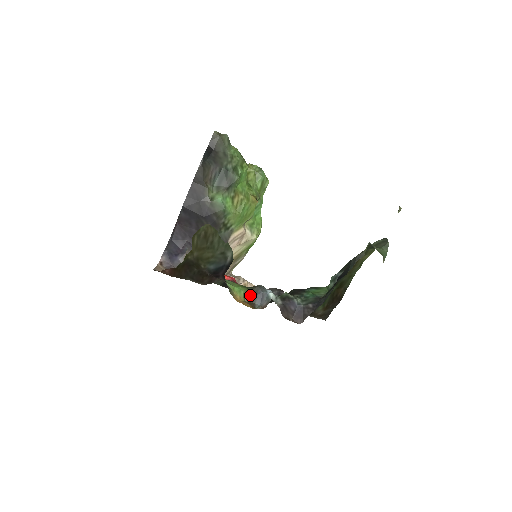
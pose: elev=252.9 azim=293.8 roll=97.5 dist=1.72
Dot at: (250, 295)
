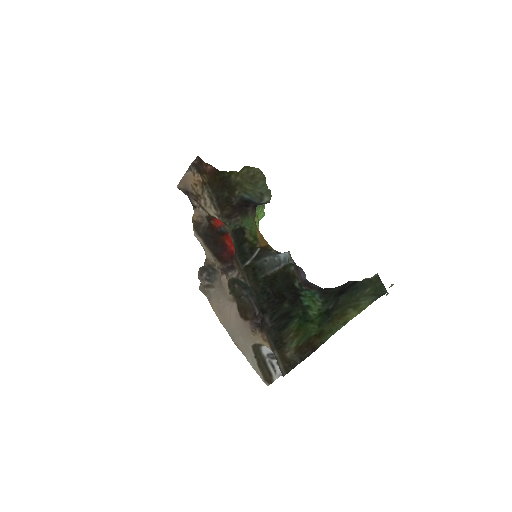
Dot at: occluded
